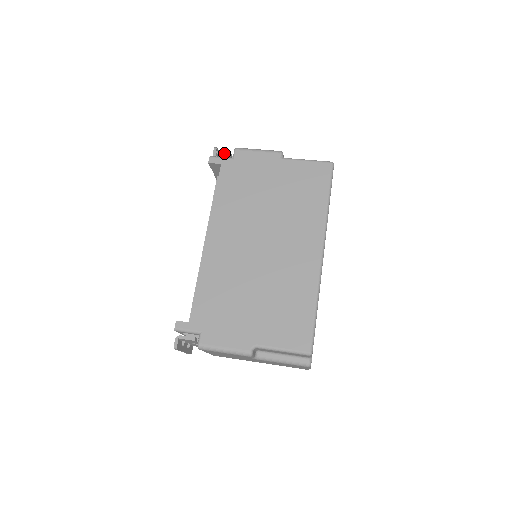
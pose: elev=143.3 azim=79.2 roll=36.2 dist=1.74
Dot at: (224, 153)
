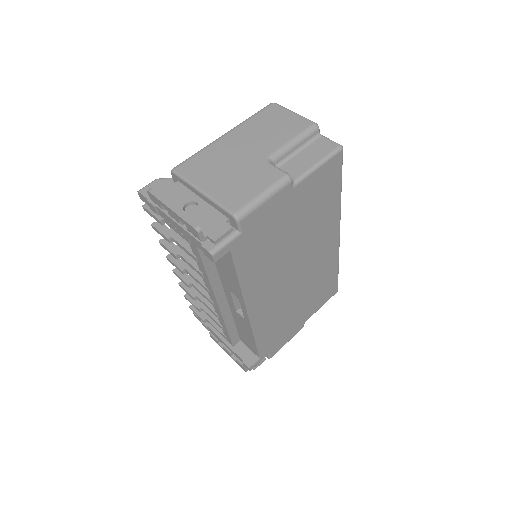
Dot at: (226, 236)
